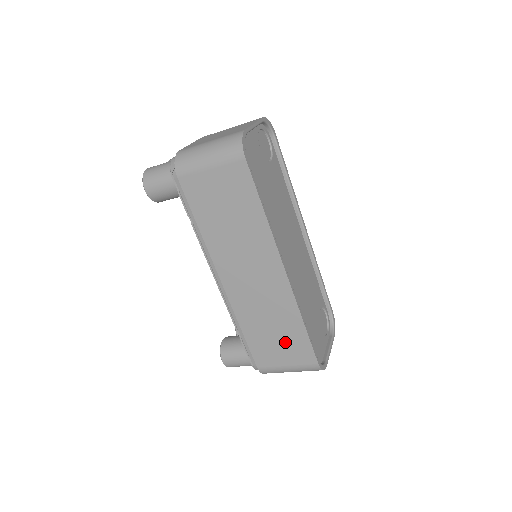
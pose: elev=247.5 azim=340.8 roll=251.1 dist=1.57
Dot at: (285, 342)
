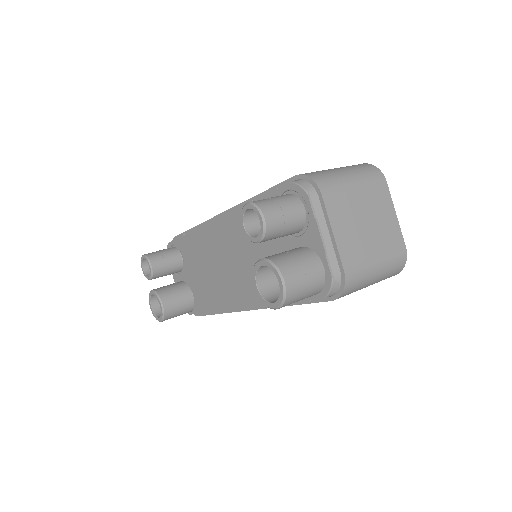
Dot at: occluded
